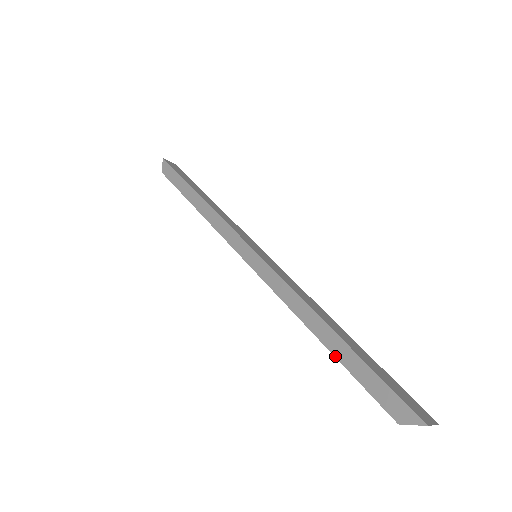
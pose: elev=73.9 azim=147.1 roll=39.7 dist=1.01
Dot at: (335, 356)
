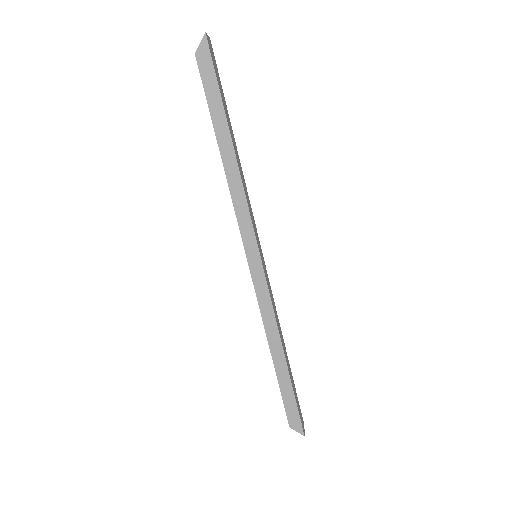
Dot at: (277, 376)
